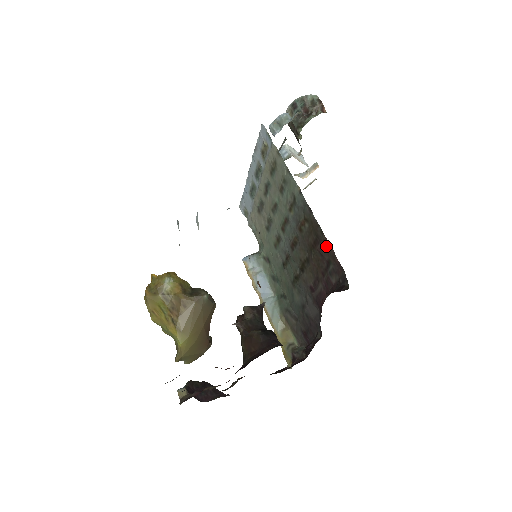
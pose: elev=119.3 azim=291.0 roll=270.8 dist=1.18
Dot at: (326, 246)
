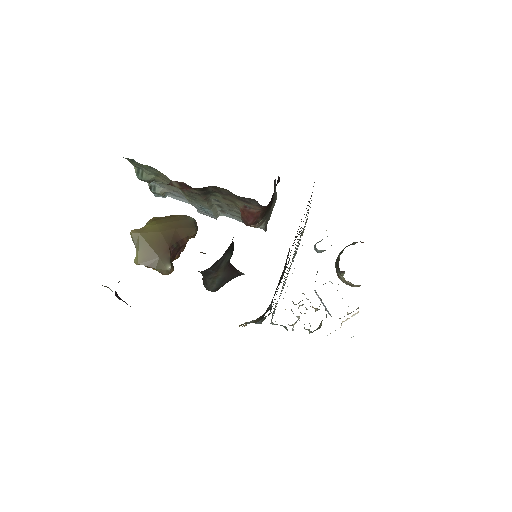
Dot at: occluded
